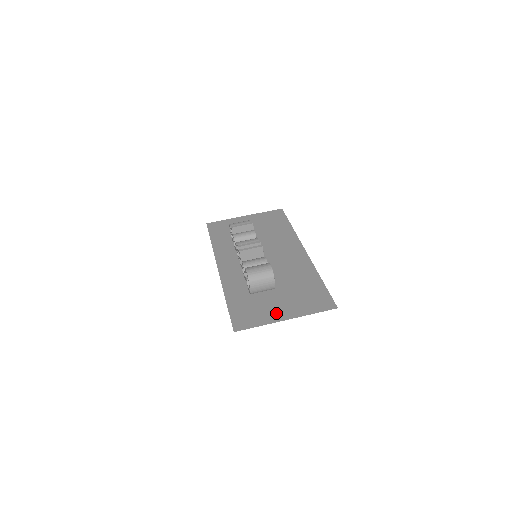
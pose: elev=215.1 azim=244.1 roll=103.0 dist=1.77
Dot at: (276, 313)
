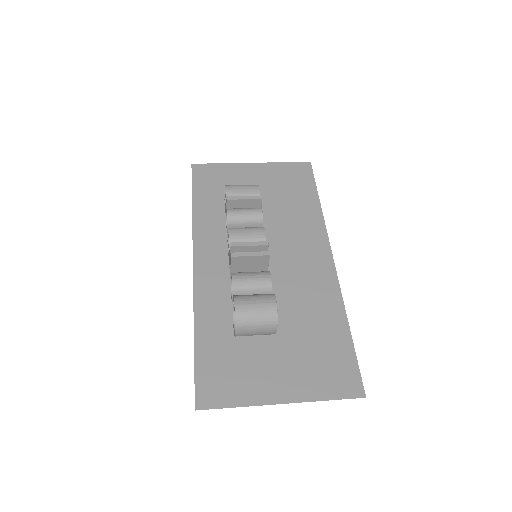
Dot at: (268, 384)
